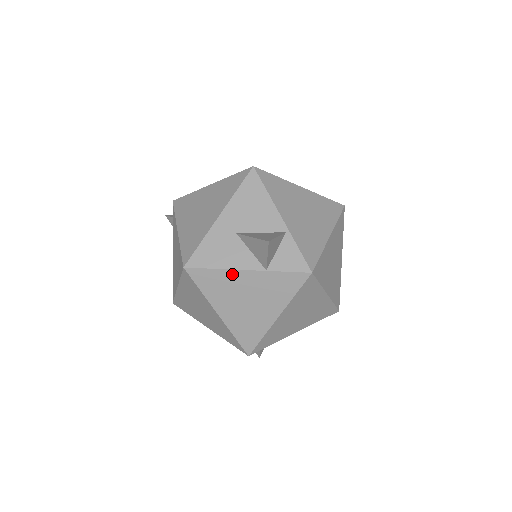
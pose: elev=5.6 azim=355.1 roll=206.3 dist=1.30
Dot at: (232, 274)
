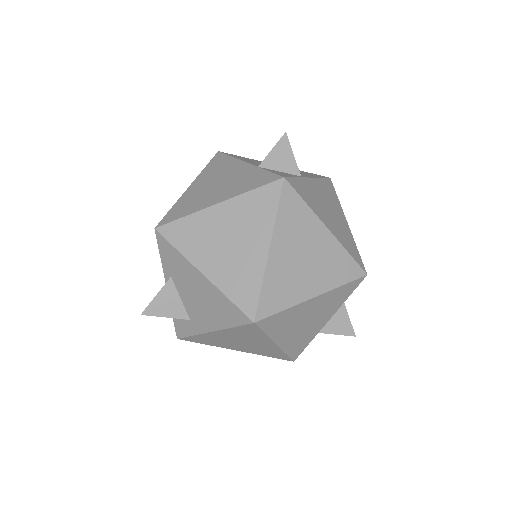
Dot at: (236, 163)
